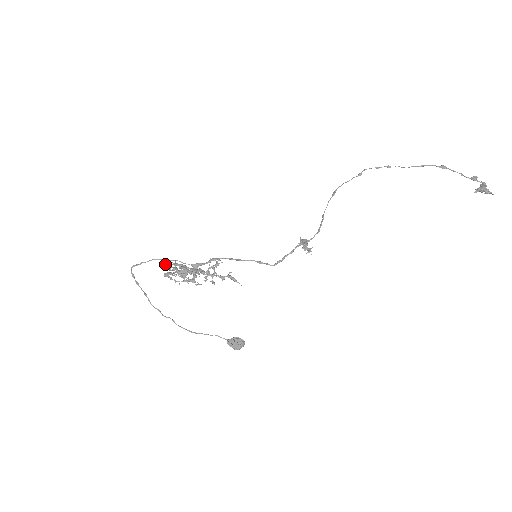
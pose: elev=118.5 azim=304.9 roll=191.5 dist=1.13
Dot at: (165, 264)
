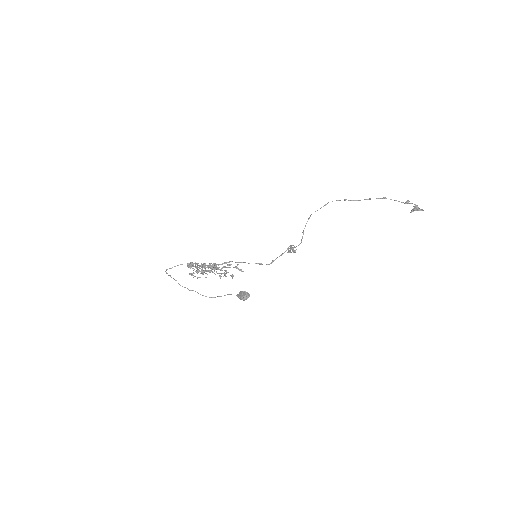
Dot at: (190, 263)
